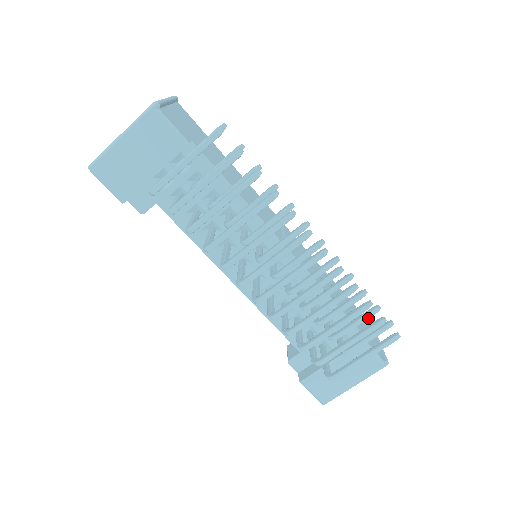
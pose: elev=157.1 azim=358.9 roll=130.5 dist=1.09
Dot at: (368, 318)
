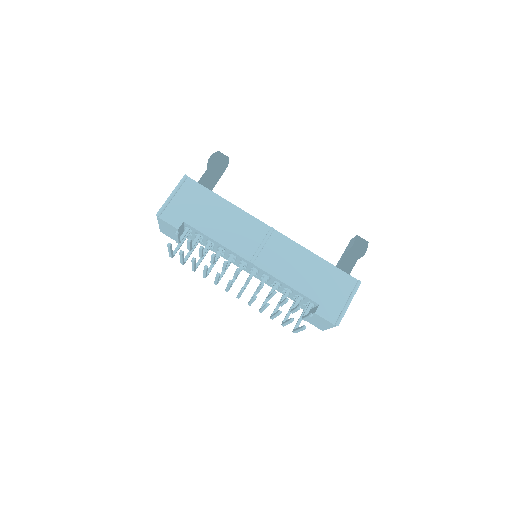
Dot at: (297, 310)
